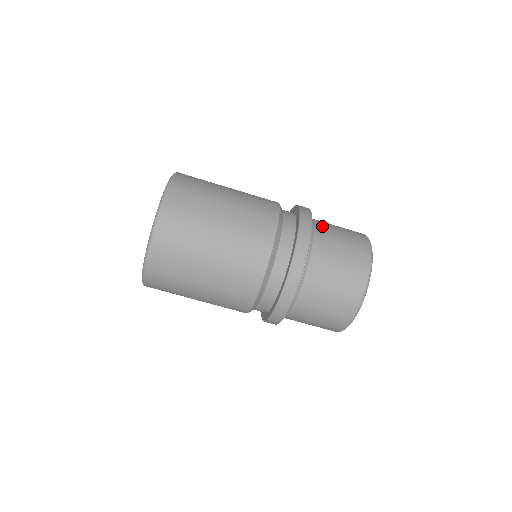
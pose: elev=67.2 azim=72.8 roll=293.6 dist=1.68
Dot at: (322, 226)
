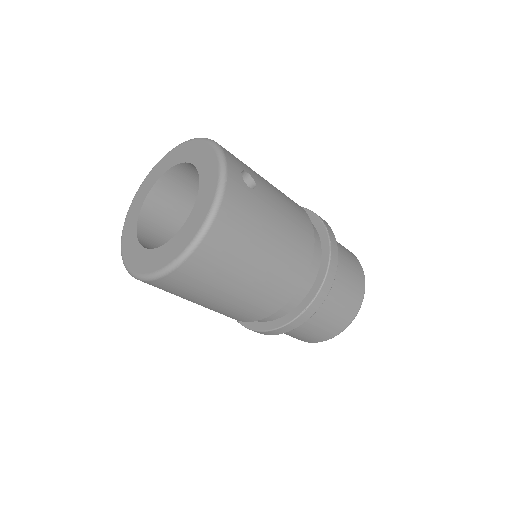
Dot at: (313, 317)
